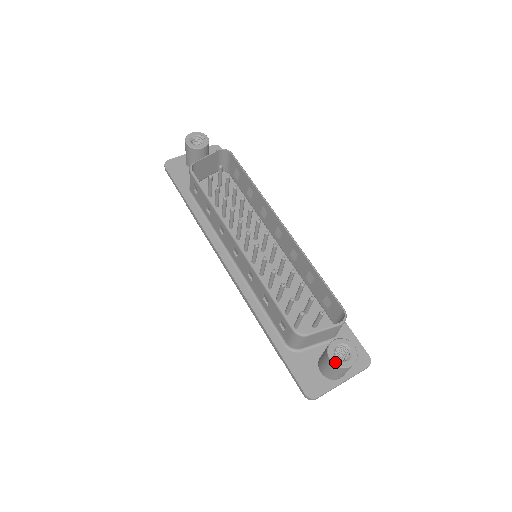
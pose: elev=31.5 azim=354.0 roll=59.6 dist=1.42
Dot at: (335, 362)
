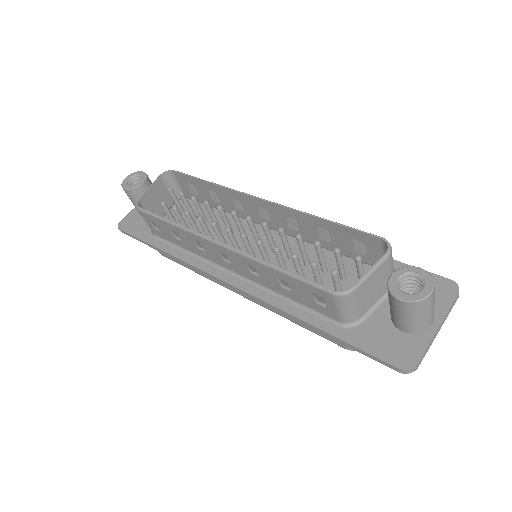
Dot at: (407, 299)
